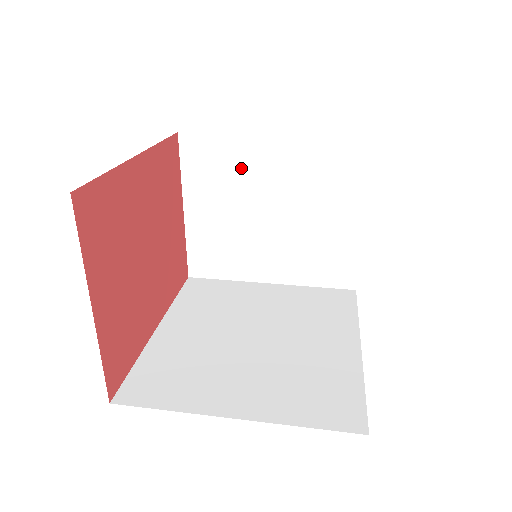
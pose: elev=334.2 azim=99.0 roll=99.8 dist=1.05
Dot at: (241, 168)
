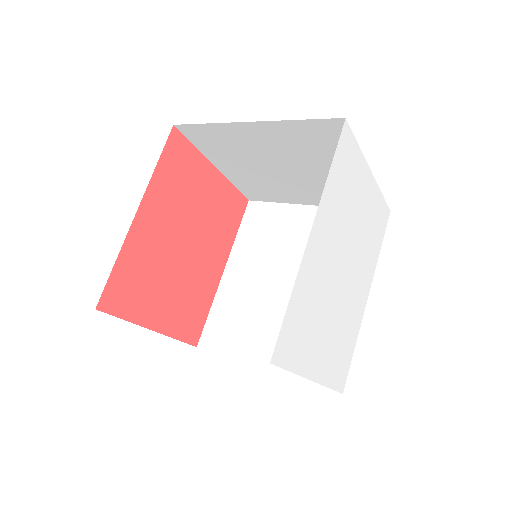
Dot at: (239, 143)
